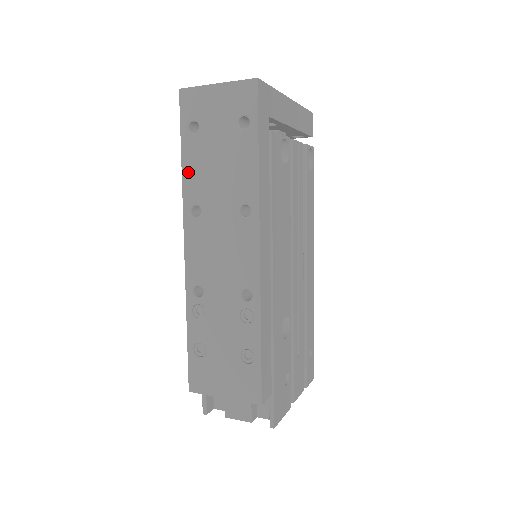
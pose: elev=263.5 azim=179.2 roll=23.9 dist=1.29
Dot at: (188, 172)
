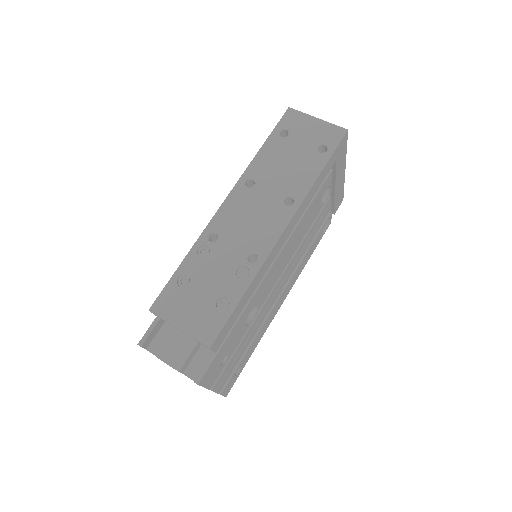
Dot at: (261, 156)
